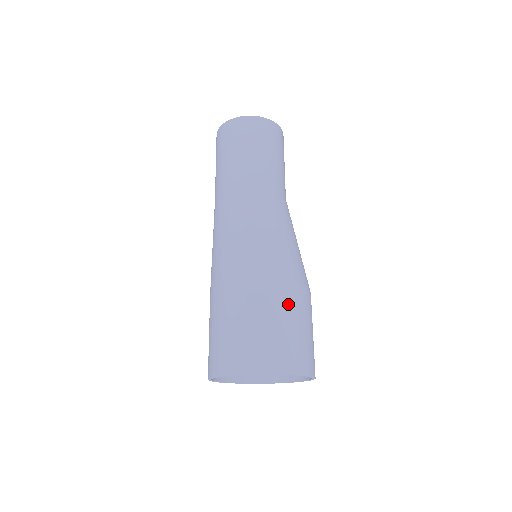
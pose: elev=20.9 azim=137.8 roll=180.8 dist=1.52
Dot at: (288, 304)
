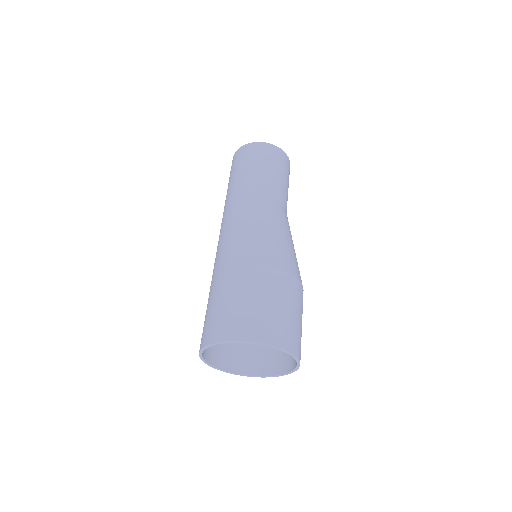
Dot at: (259, 283)
